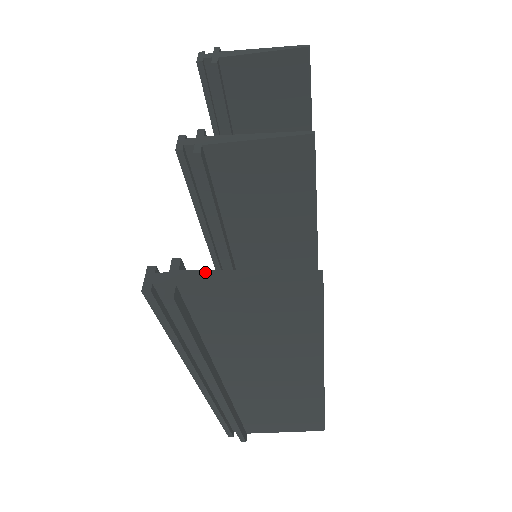
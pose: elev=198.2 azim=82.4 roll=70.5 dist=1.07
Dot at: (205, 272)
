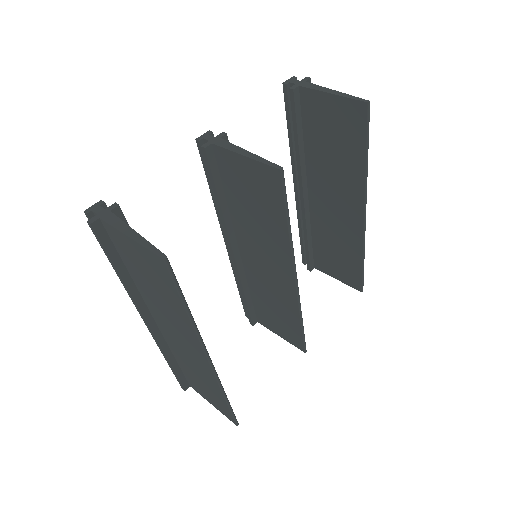
Dot at: (118, 220)
